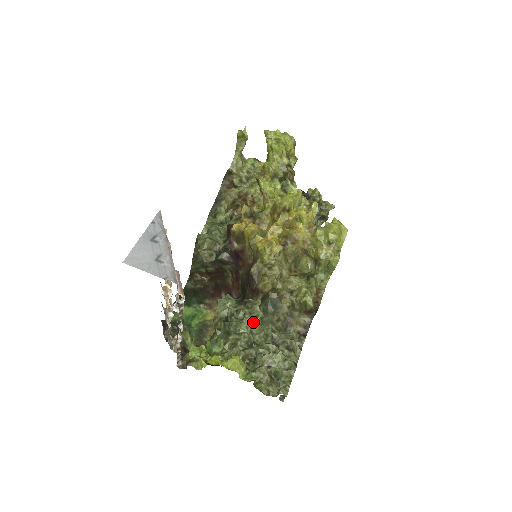
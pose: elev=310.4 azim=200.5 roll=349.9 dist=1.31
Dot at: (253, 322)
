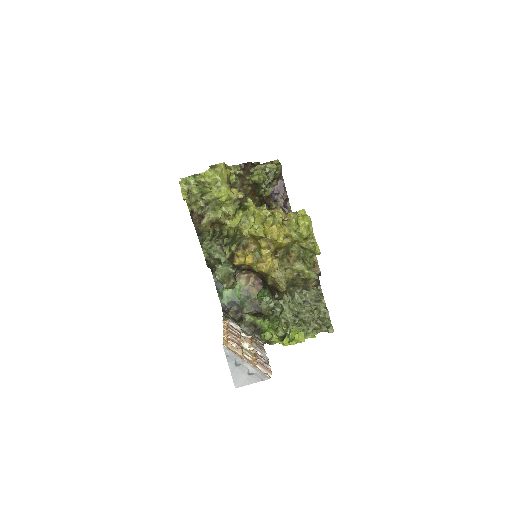
Dot at: (289, 306)
